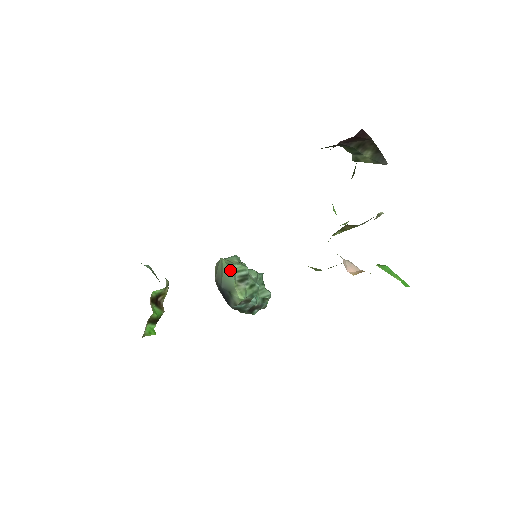
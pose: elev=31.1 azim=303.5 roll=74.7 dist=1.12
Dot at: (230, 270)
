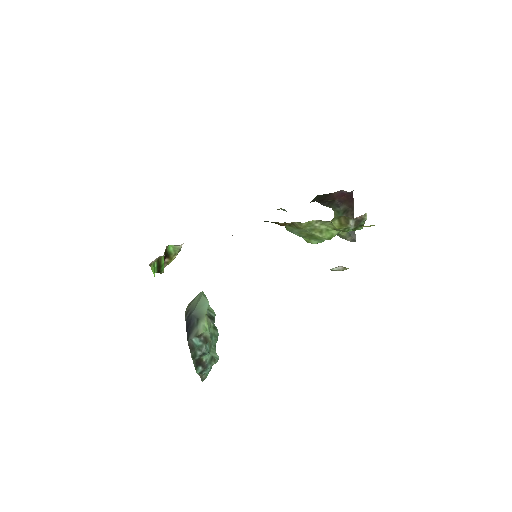
Dot at: (207, 299)
